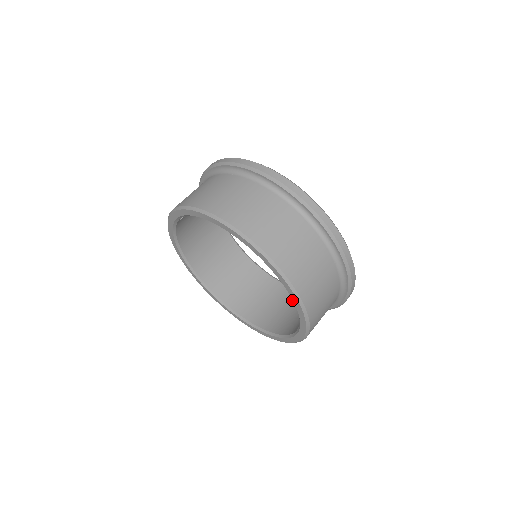
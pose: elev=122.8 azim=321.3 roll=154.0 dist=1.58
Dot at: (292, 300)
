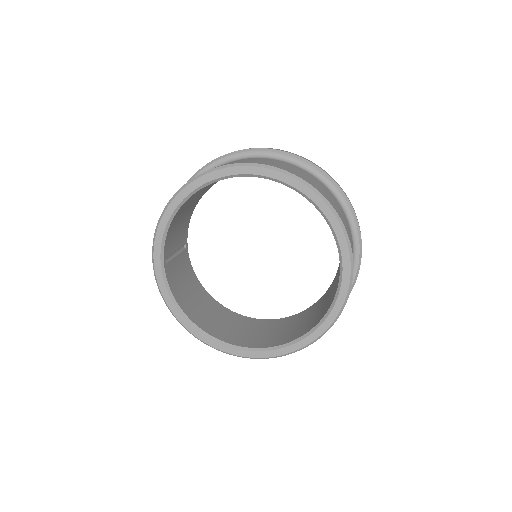
Dot at: (326, 296)
